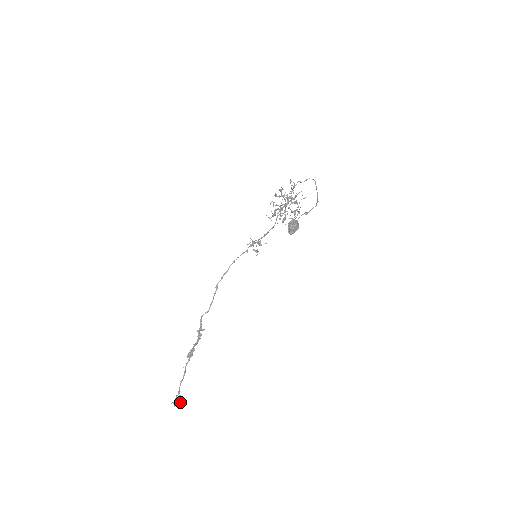
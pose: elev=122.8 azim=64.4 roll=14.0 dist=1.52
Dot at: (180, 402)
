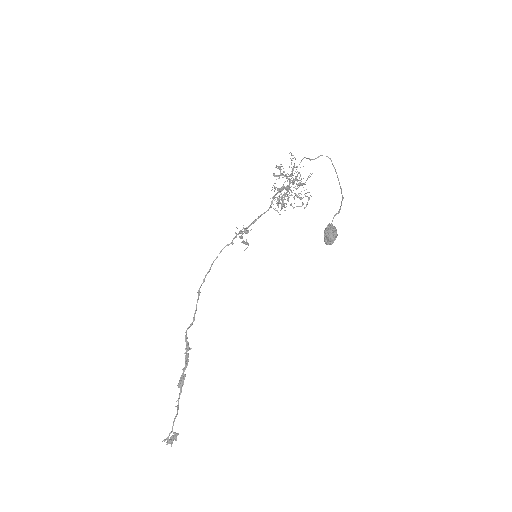
Dot at: (173, 438)
